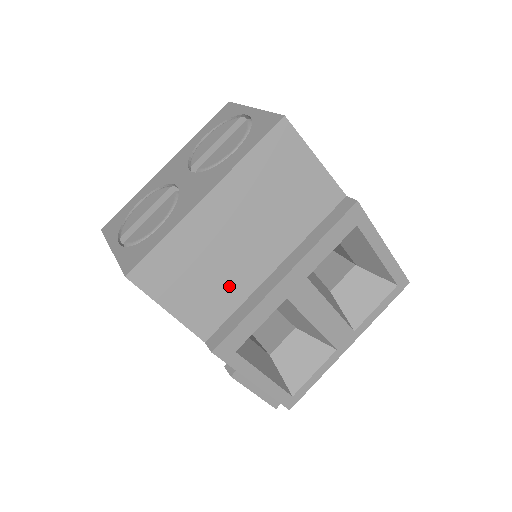
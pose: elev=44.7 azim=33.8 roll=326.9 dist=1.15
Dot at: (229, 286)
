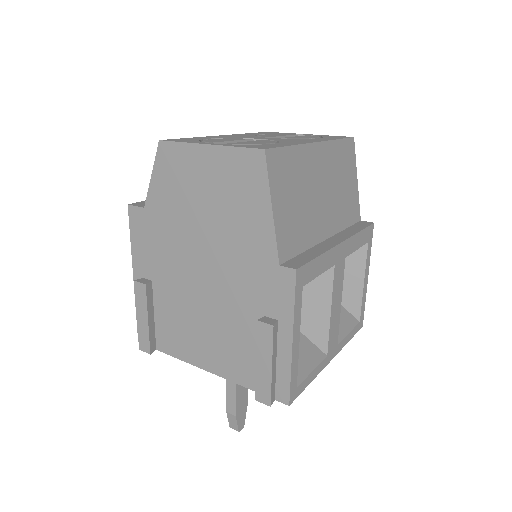
Dot at: (305, 226)
